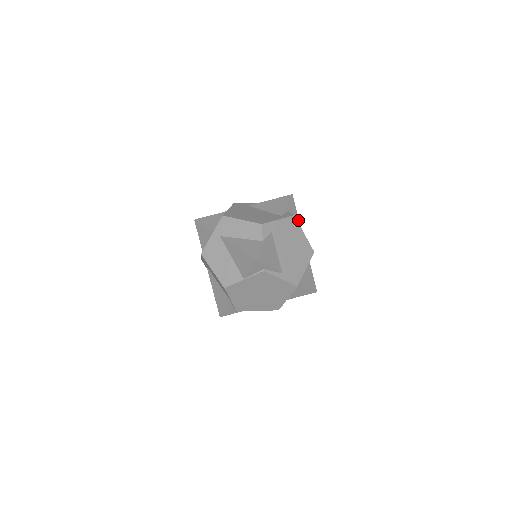
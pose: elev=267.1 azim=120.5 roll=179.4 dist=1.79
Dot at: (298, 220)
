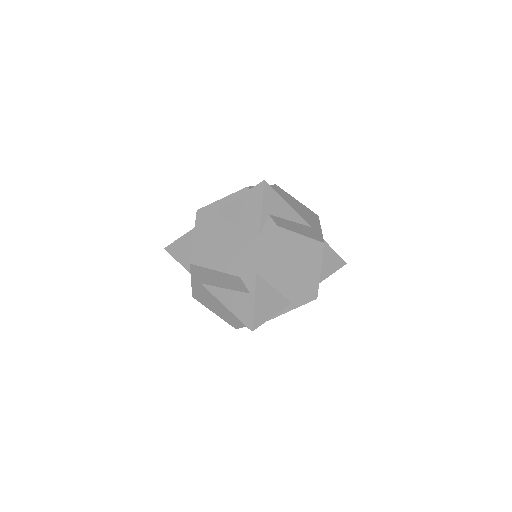
Dot at: (287, 206)
